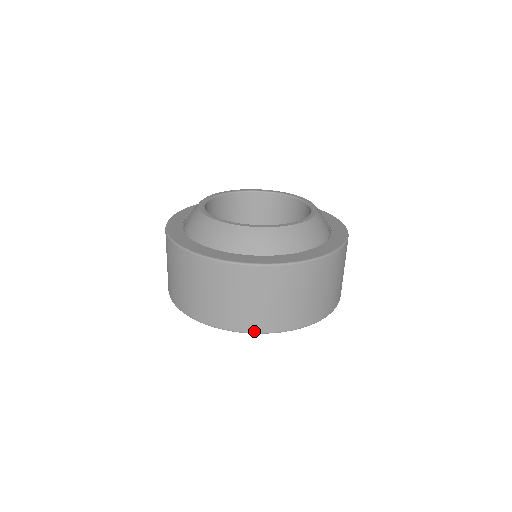
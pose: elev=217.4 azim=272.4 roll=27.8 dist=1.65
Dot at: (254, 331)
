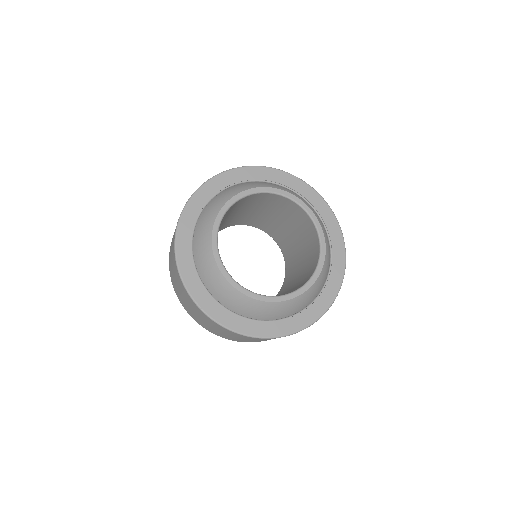
Dot at: occluded
